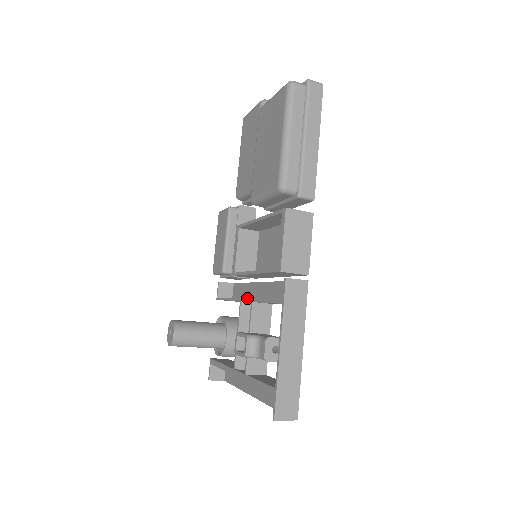
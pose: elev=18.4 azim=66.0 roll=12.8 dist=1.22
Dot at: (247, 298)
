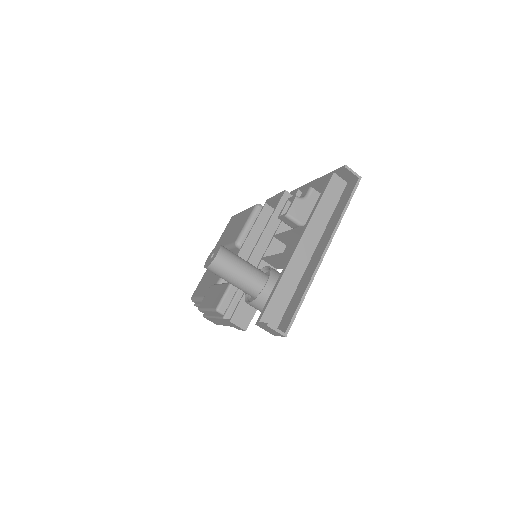
Dot at: occluded
